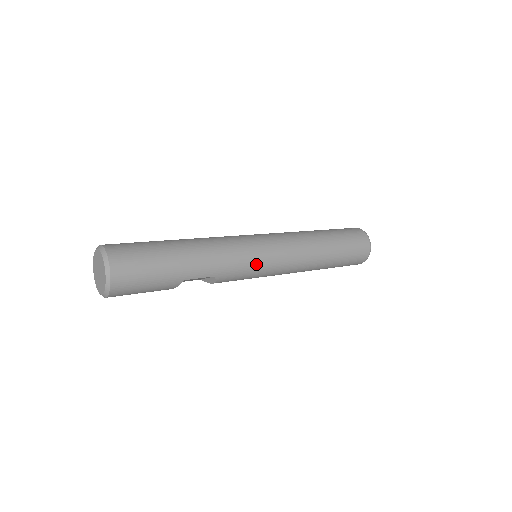
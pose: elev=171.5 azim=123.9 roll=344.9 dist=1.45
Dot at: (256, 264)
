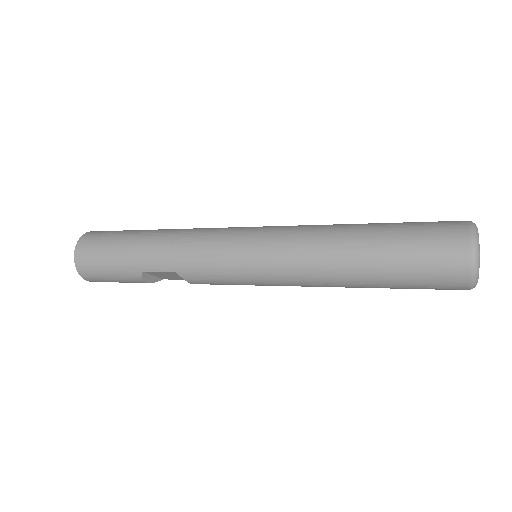
Dot at: (227, 262)
